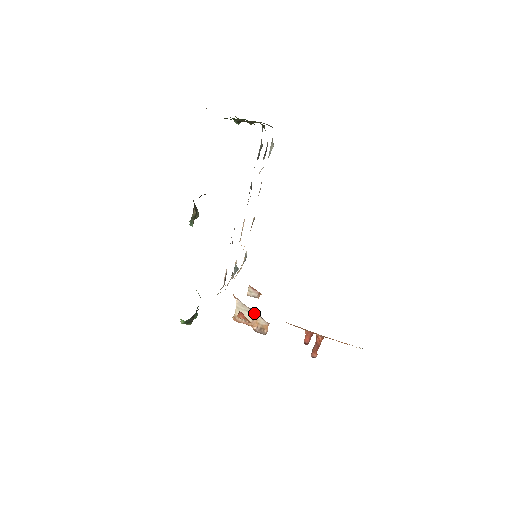
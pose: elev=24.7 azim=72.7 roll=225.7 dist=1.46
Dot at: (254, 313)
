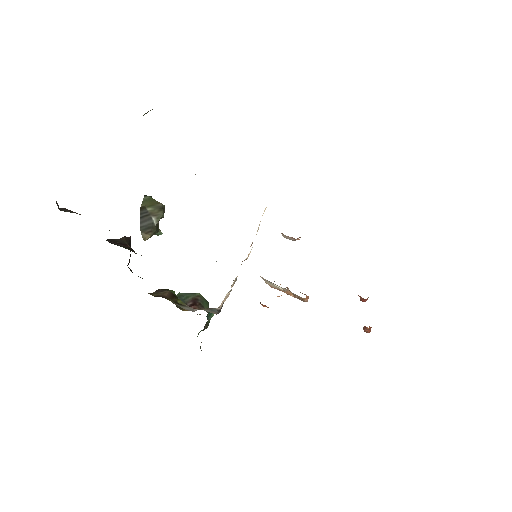
Dot at: (284, 288)
